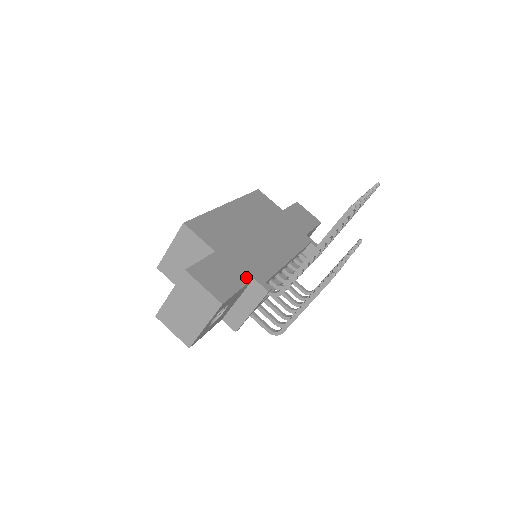
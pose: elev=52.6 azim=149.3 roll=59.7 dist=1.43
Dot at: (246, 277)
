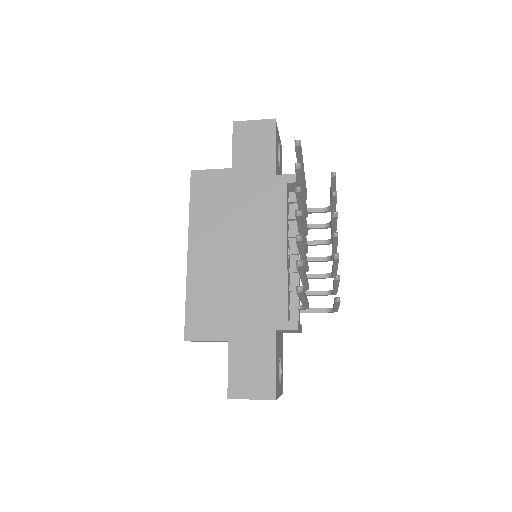
Dot at: (270, 338)
